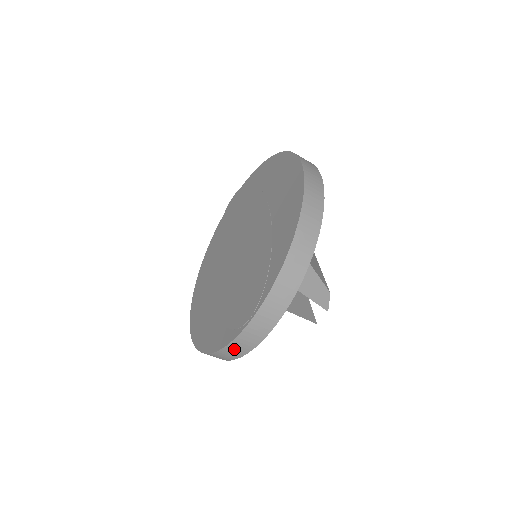
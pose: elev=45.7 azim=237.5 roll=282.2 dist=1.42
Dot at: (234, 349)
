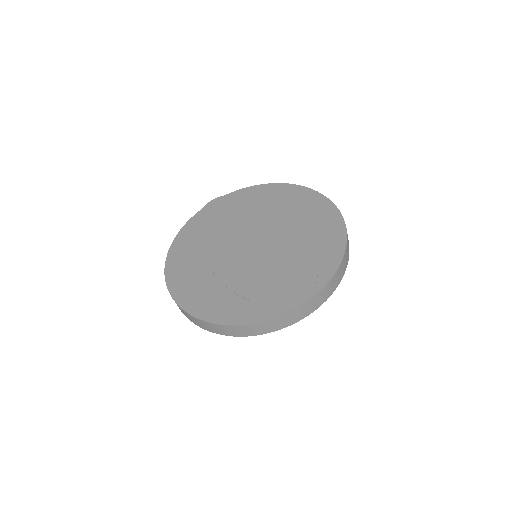
Dot at: (270, 325)
